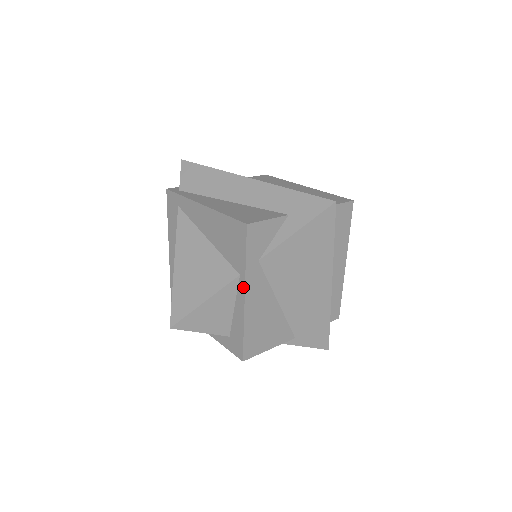
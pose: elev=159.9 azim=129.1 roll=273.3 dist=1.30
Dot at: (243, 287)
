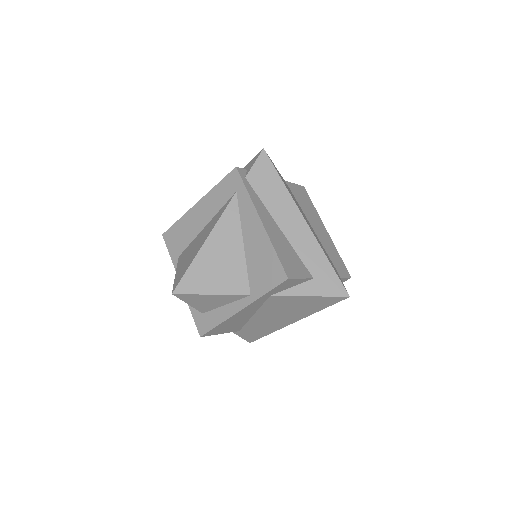
Dot at: (246, 304)
